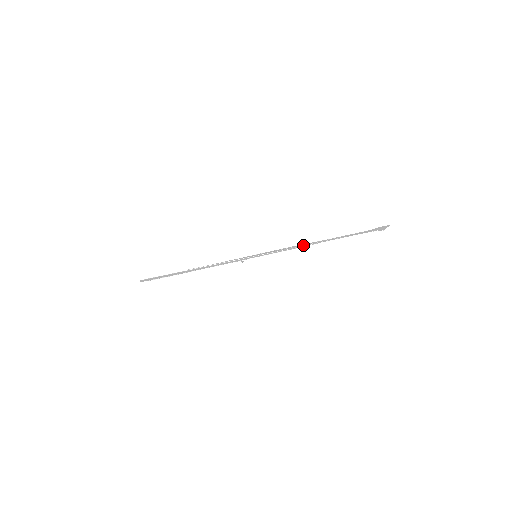
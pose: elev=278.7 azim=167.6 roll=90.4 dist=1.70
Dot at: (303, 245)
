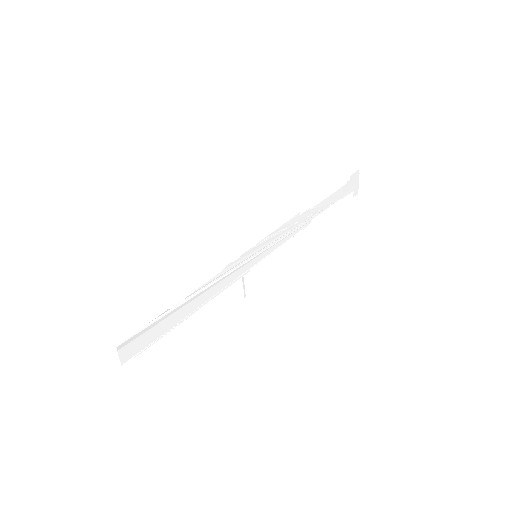
Dot at: (297, 224)
